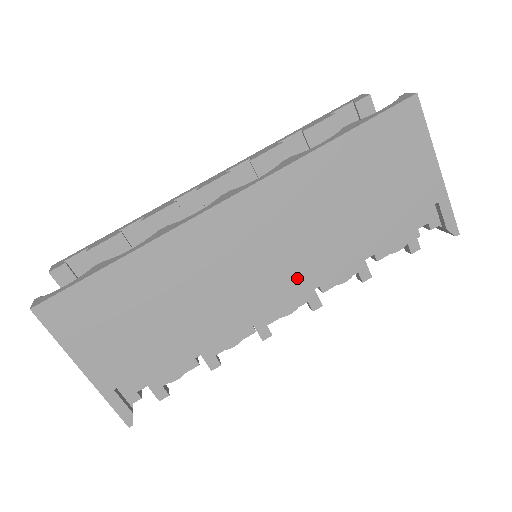
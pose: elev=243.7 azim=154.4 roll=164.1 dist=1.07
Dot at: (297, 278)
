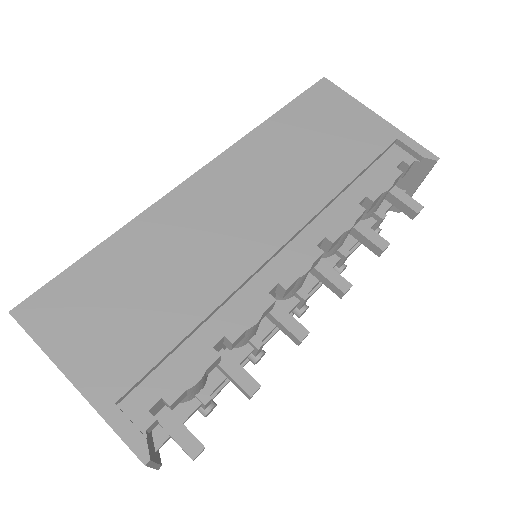
Dot at: (294, 227)
